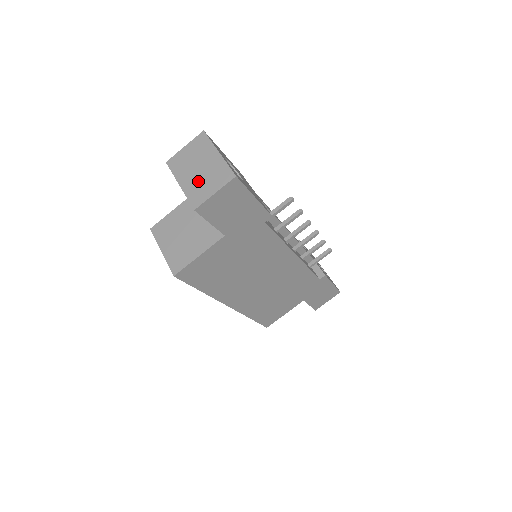
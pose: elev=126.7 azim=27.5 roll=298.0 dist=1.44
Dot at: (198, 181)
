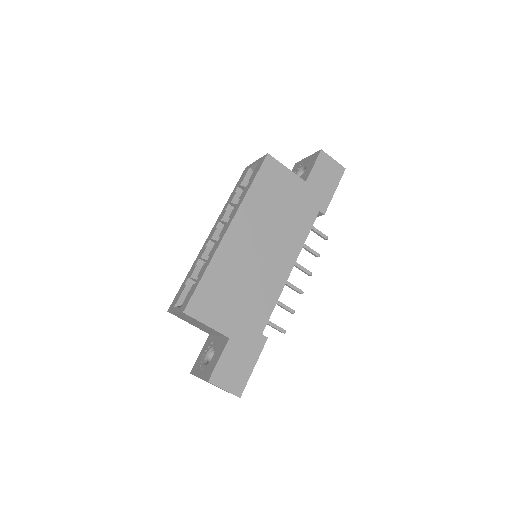
Dot at: occluded
